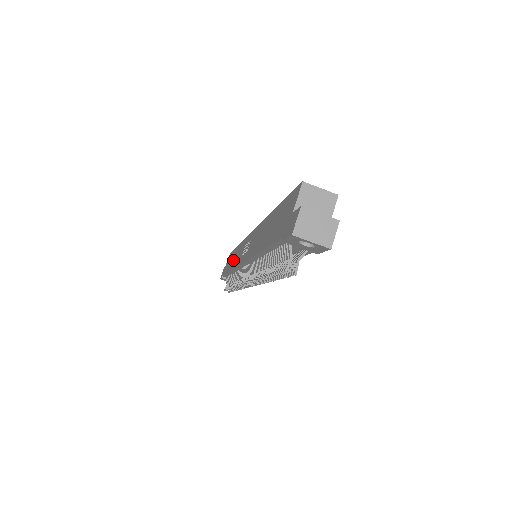
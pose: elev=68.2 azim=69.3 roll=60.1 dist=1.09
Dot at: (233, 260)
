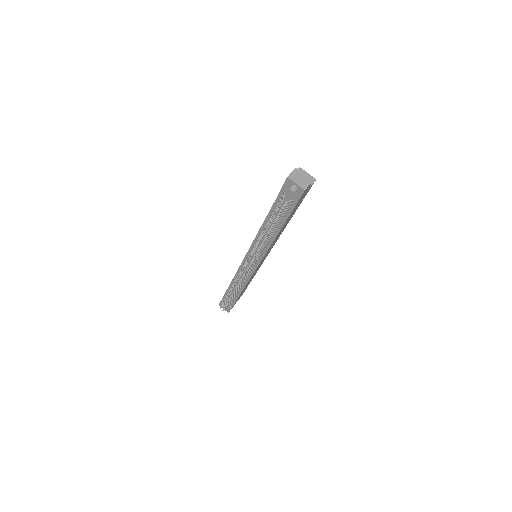
Dot at: occluded
